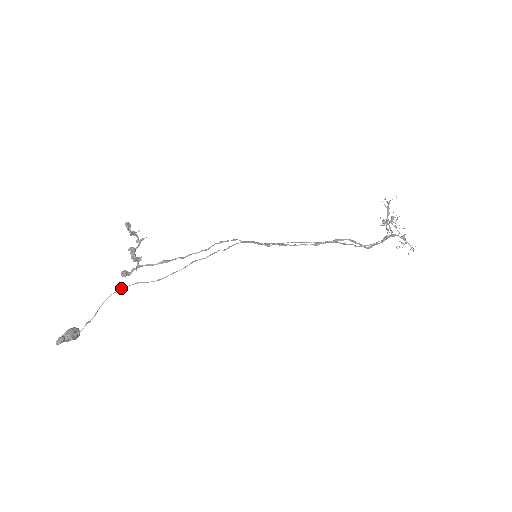
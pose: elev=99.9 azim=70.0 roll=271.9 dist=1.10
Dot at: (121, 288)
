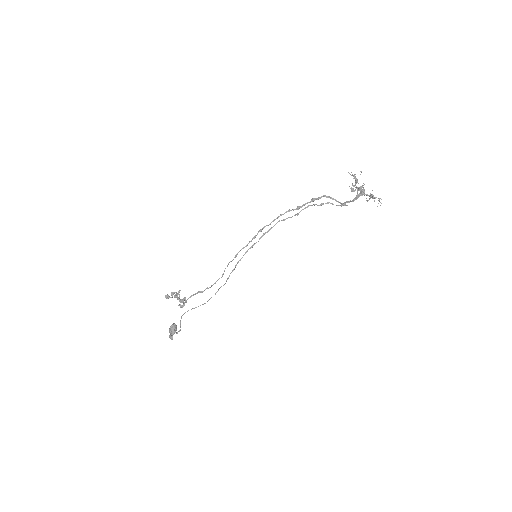
Dot at: occluded
